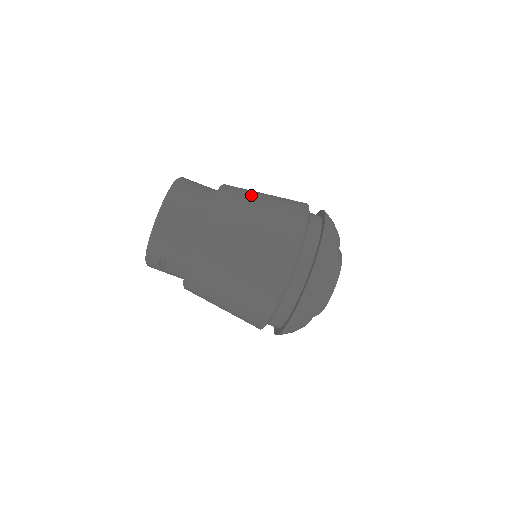
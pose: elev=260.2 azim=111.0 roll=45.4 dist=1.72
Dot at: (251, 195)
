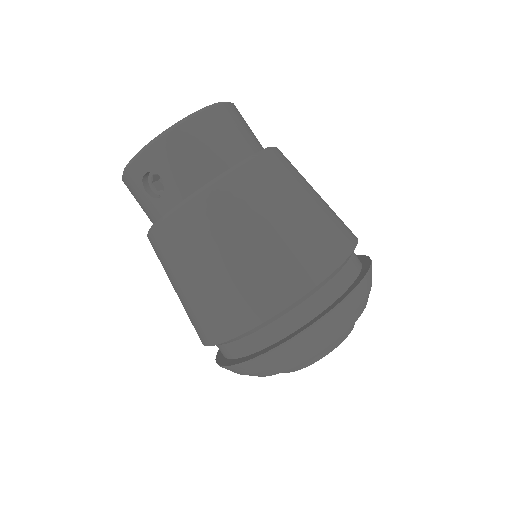
Dot at: occluded
